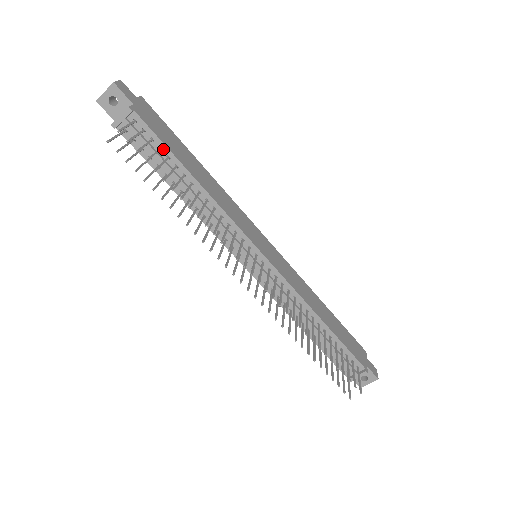
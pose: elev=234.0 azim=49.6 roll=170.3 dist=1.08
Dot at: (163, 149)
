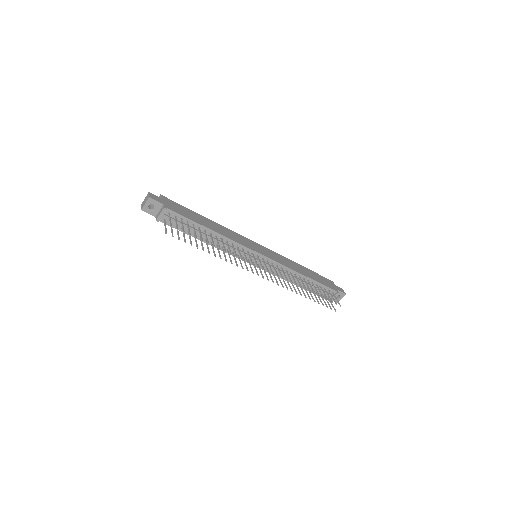
Dot at: (189, 222)
